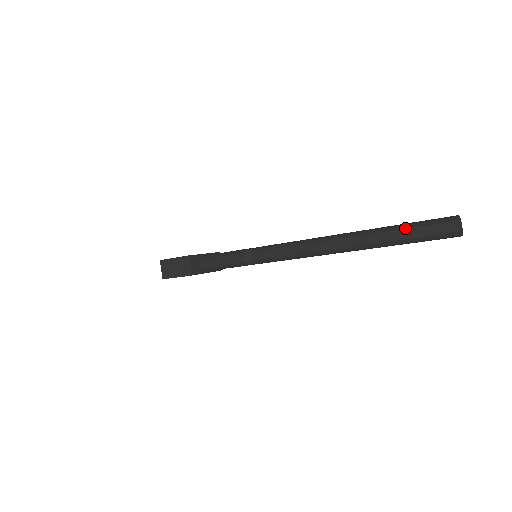
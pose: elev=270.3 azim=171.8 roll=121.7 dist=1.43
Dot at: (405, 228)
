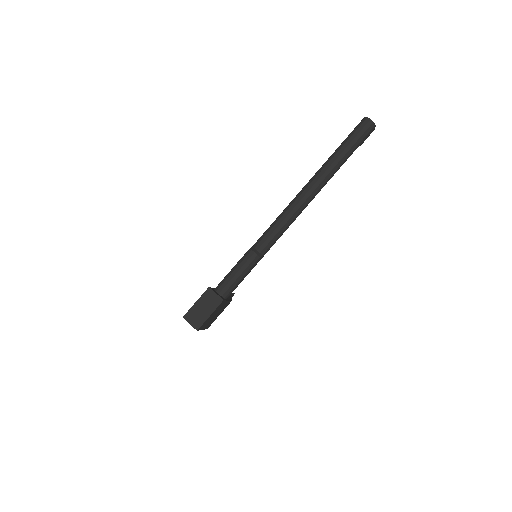
Dot at: (344, 144)
